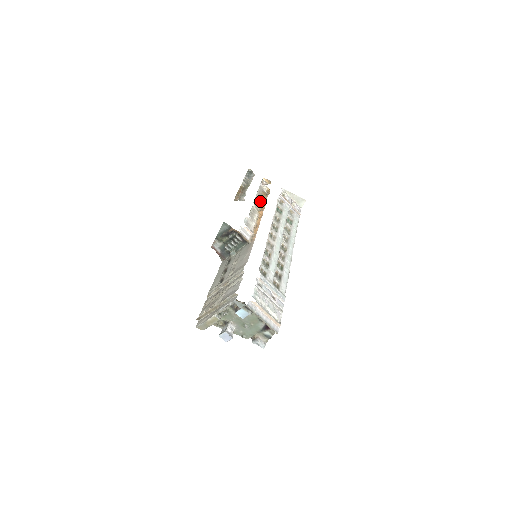
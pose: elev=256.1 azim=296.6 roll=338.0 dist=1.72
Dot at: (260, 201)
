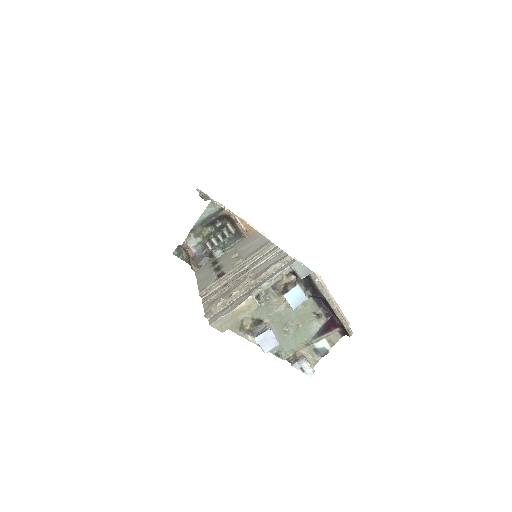
Dot at: occluded
